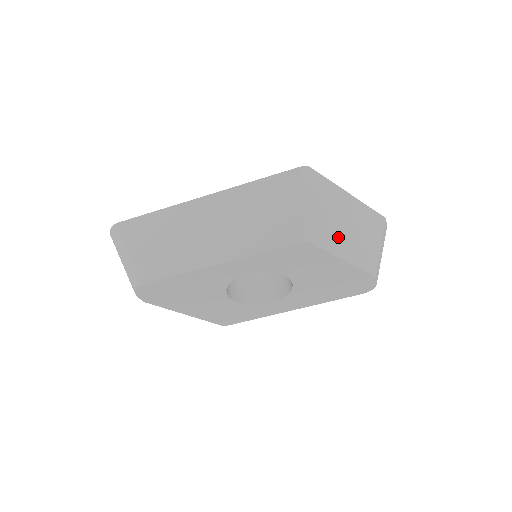
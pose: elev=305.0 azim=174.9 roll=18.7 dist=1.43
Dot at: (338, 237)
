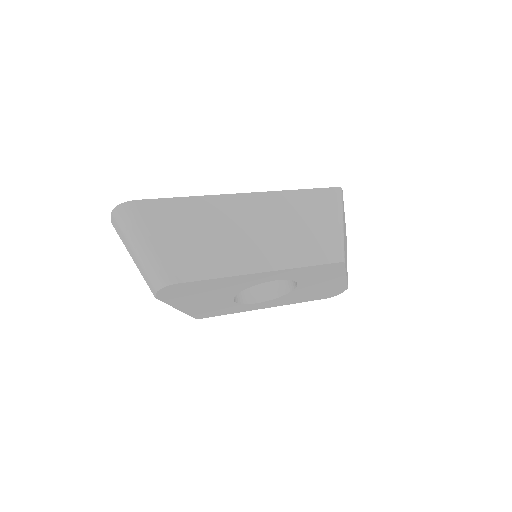
Dot at: (345, 255)
